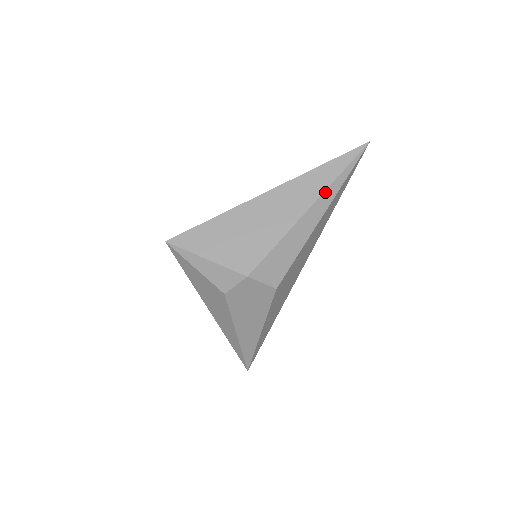
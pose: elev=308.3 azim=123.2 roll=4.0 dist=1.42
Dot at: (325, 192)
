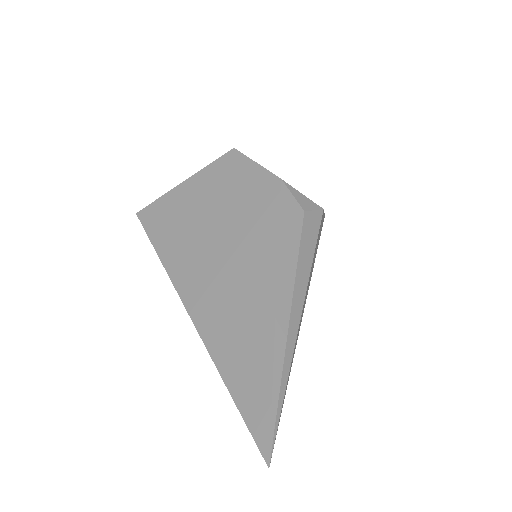
Dot at: occluded
